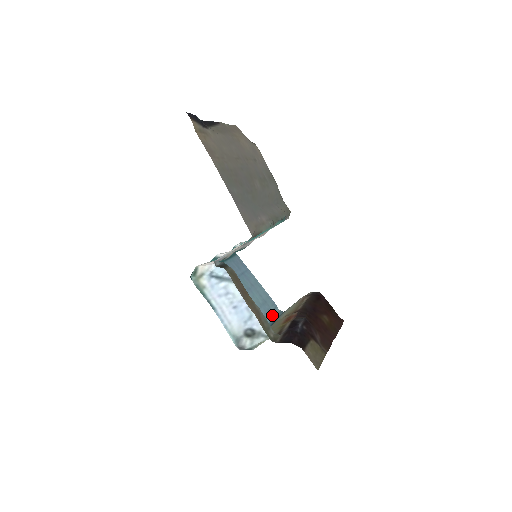
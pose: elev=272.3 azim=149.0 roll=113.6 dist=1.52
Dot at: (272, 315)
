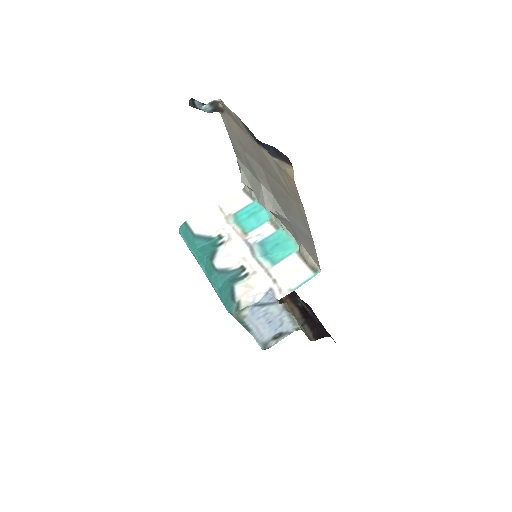
Dot at: occluded
